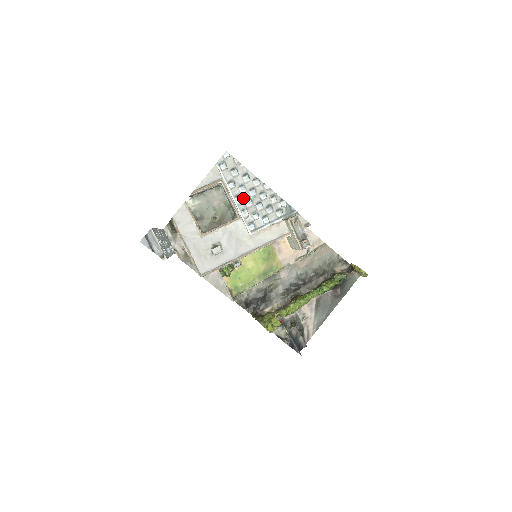
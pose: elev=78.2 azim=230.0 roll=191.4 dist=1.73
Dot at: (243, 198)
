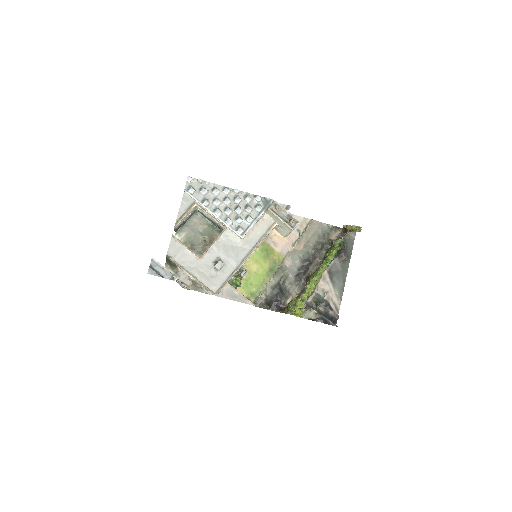
Dot at: (221, 210)
